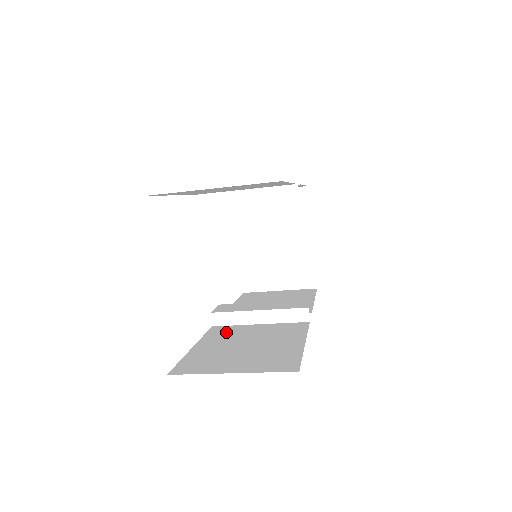
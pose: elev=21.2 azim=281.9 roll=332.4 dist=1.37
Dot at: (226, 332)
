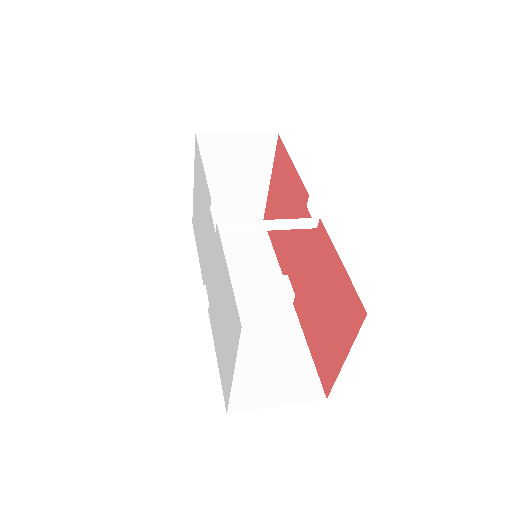
Dot at: occluded
